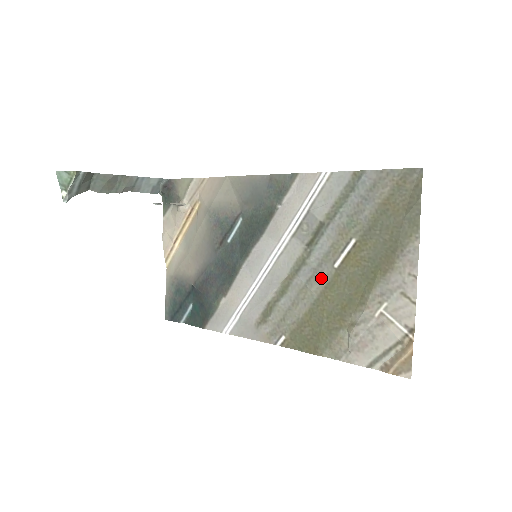
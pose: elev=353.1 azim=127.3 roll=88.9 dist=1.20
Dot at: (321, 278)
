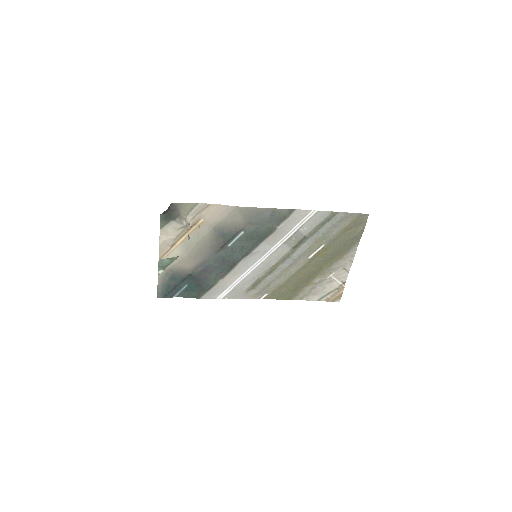
Dot at: (299, 264)
